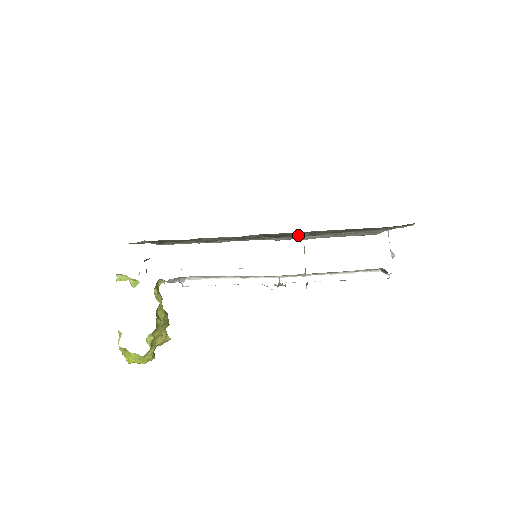
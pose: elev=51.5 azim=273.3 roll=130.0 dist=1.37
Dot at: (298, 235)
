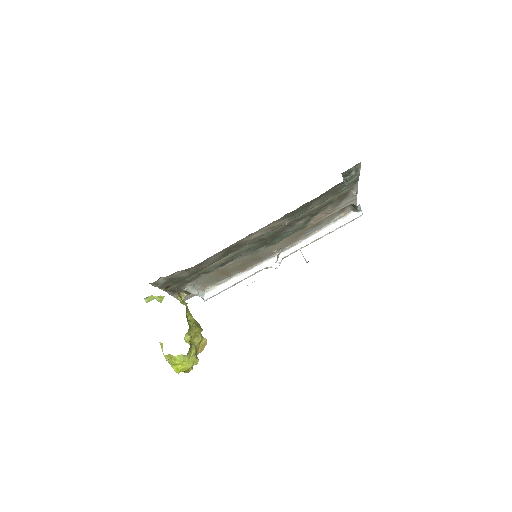
Dot at: (287, 235)
